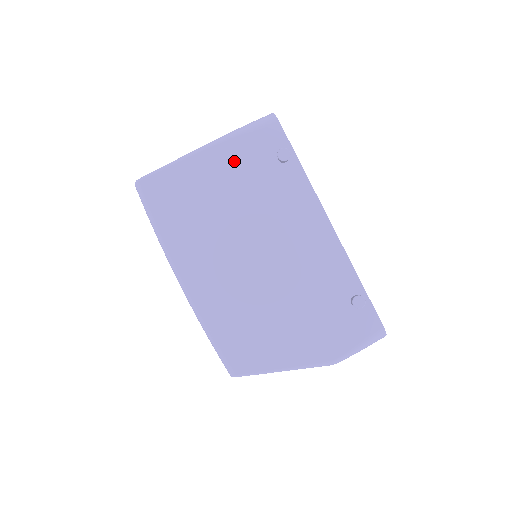
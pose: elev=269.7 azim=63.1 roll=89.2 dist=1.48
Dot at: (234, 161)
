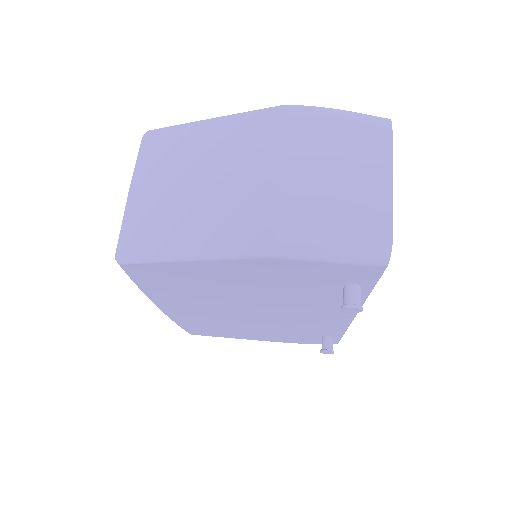
Dot at: occluded
